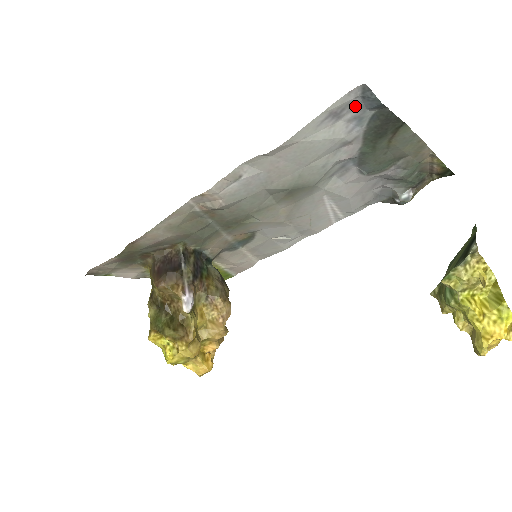
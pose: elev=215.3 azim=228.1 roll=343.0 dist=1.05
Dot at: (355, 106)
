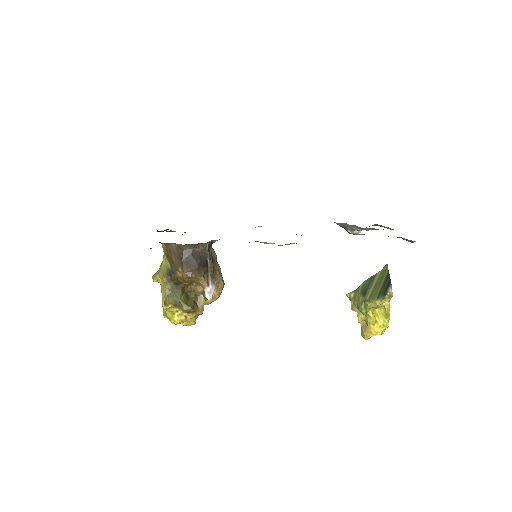
Dot at: occluded
